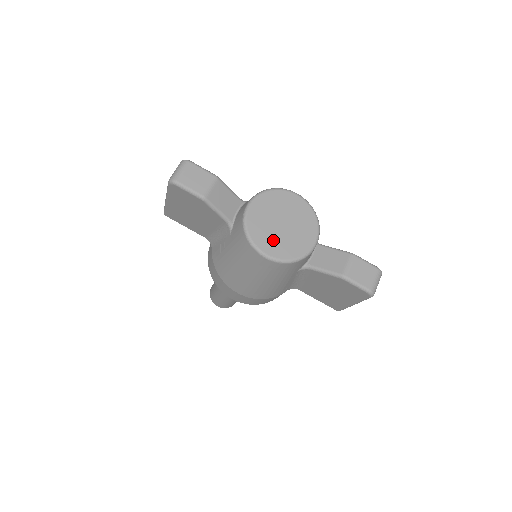
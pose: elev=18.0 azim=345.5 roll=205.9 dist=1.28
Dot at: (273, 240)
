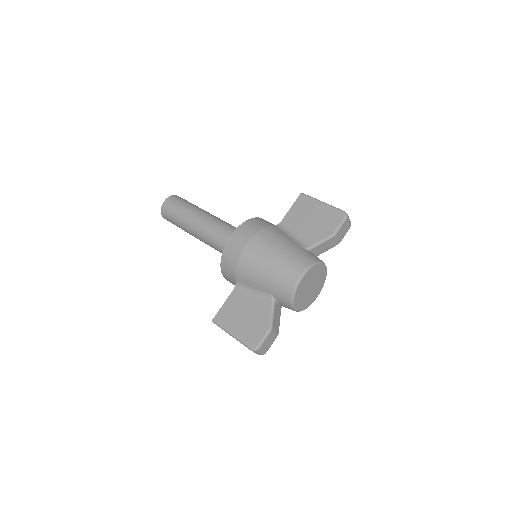
Dot at: (314, 293)
